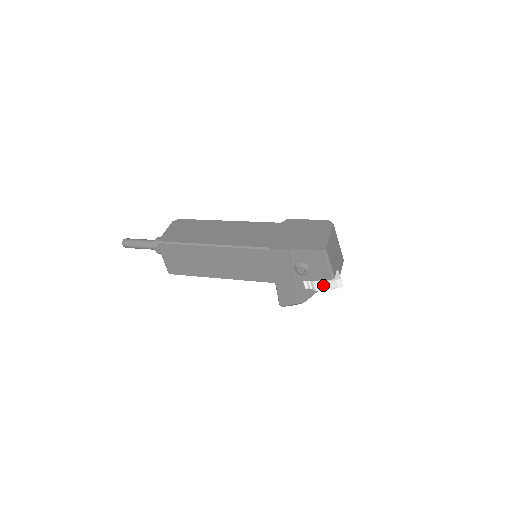
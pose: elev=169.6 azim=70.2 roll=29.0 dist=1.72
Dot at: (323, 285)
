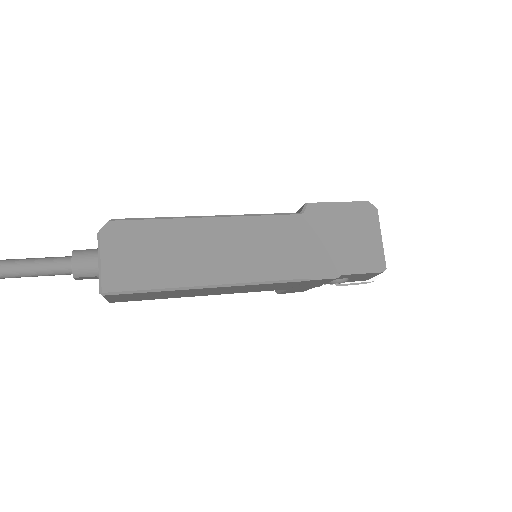
Dot at: (353, 284)
